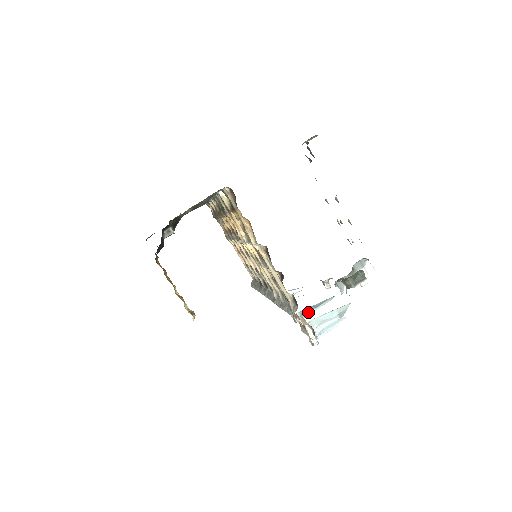
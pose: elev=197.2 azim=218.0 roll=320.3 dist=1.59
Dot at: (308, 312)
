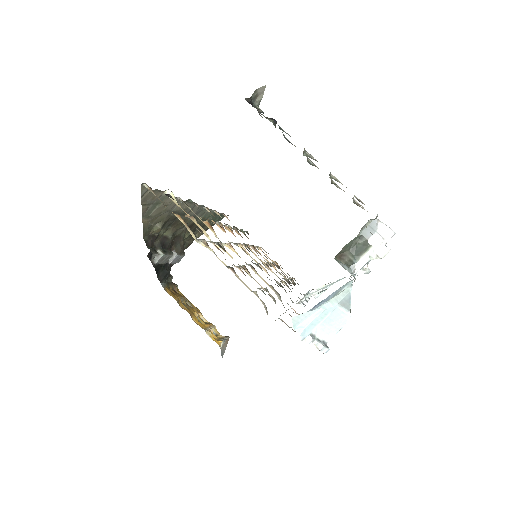
Dot at: occluded
